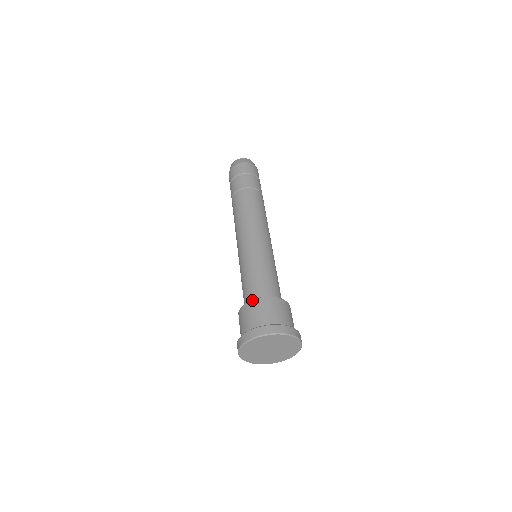
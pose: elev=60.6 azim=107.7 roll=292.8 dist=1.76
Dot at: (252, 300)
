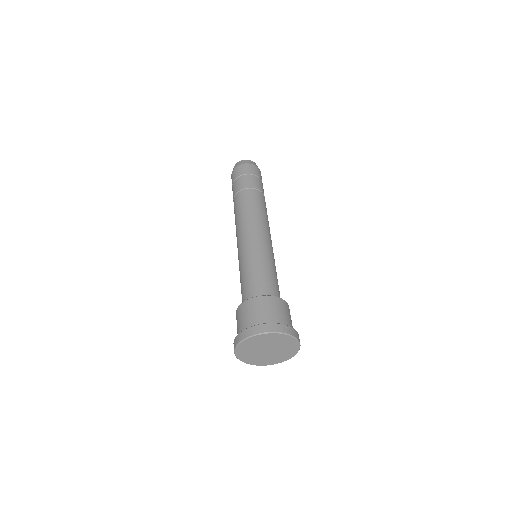
Dot at: (264, 296)
